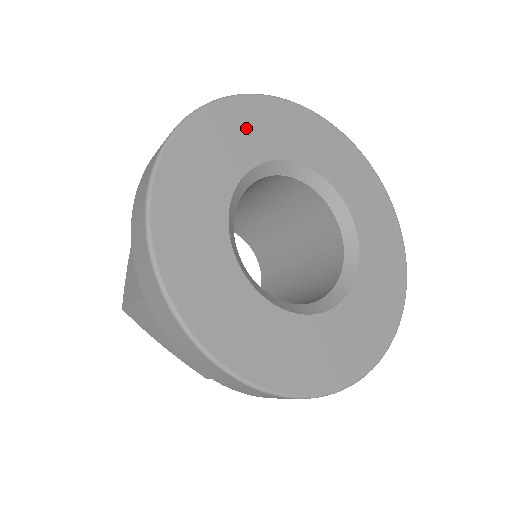
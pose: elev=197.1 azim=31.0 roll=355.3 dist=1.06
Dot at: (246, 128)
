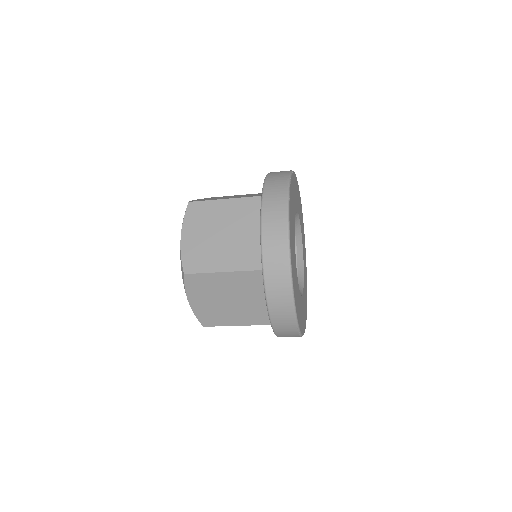
Dot at: occluded
